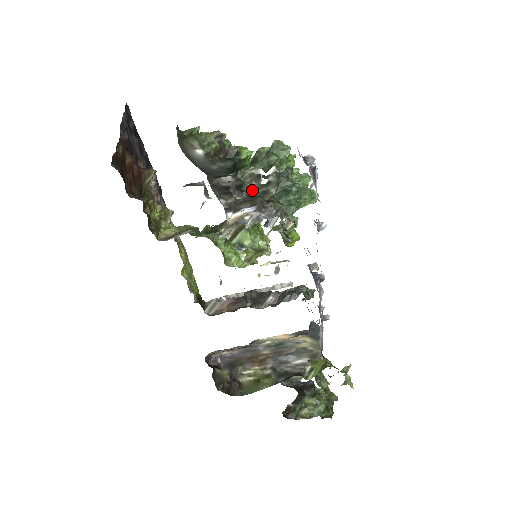
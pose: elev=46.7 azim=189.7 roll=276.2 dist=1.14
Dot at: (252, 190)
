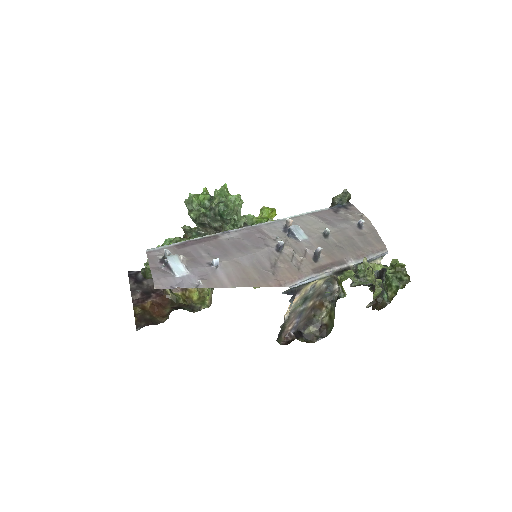
Dot at: (210, 234)
